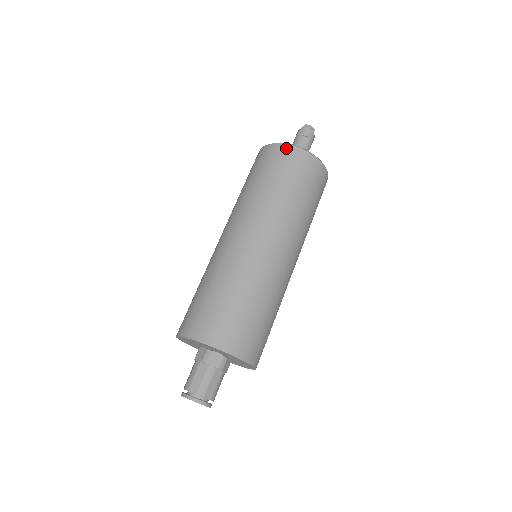
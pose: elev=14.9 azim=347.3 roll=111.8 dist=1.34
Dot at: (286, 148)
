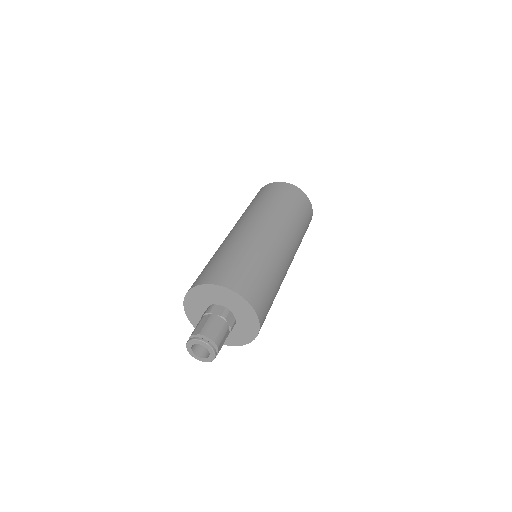
Dot at: (271, 184)
